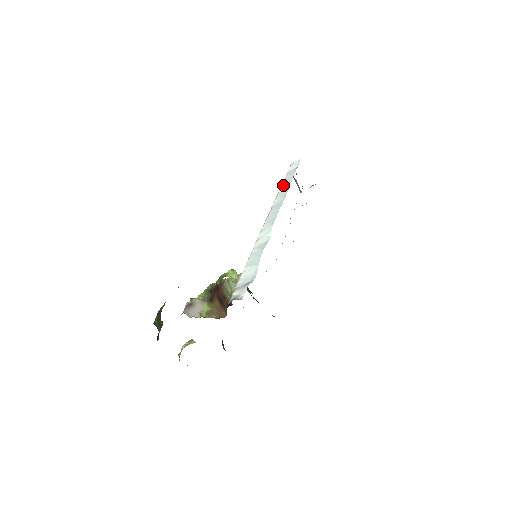
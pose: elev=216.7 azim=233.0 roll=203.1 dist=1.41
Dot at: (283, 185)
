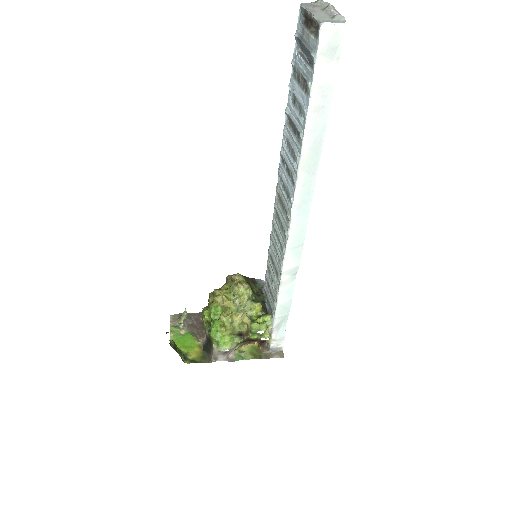
Dot at: (308, 151)
